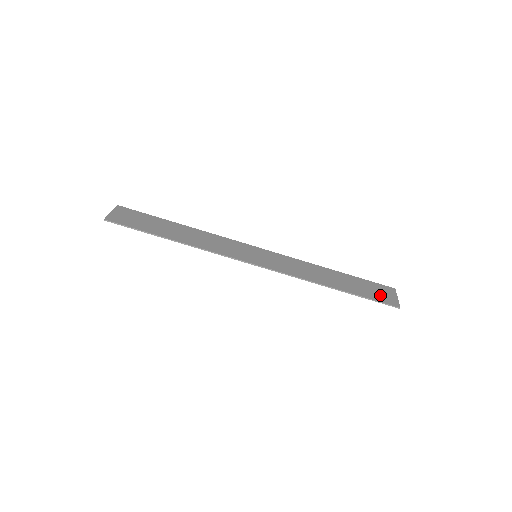
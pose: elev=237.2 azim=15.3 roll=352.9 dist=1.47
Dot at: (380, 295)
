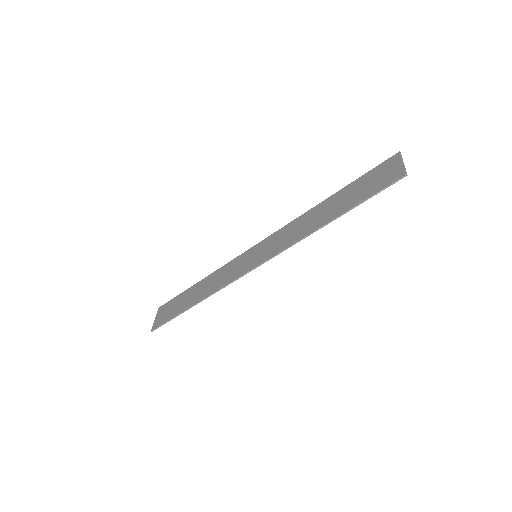
Dot at: (380, 180)
